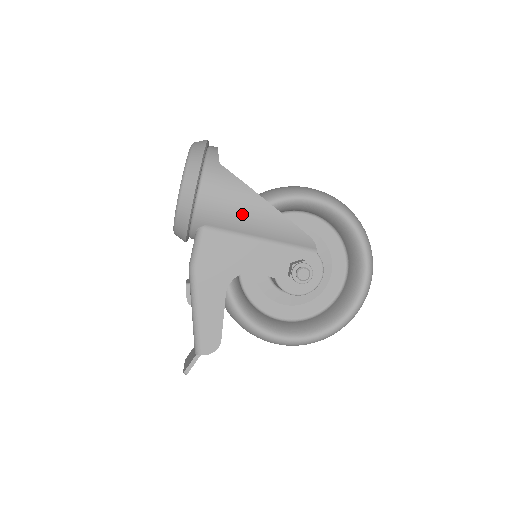
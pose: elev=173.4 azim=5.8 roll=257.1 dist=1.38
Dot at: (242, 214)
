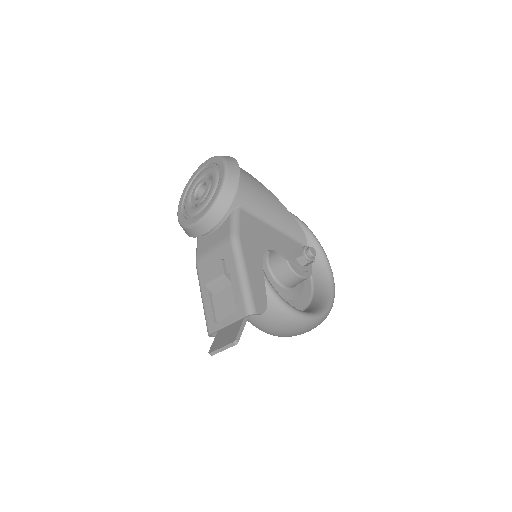
Dot at: (266, 202)
